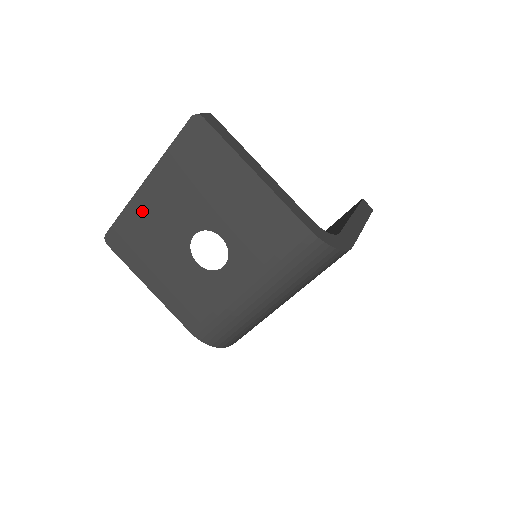
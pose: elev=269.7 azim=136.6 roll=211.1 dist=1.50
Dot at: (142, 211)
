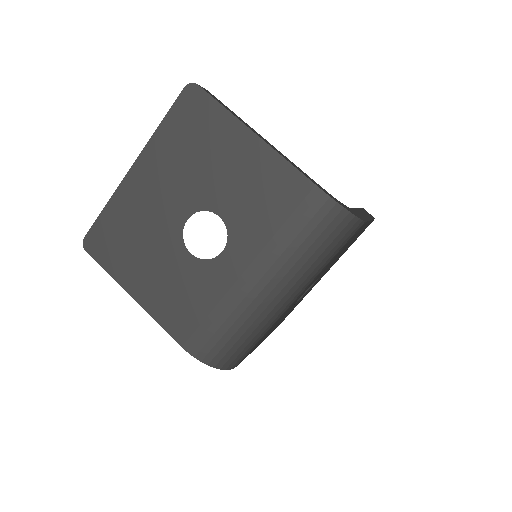
Dot at: (128, 202)
